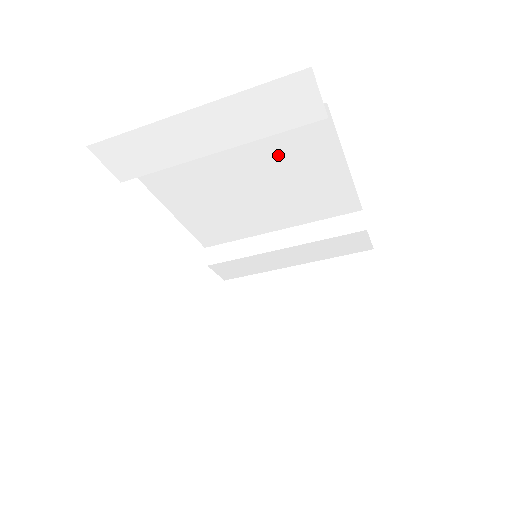
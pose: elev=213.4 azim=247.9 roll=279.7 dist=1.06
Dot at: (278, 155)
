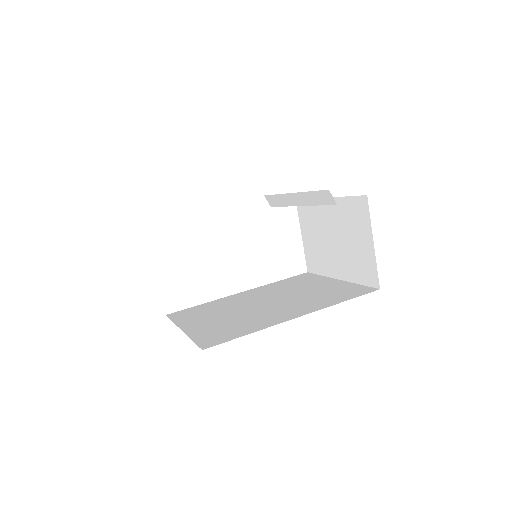
Dot at: occluded
